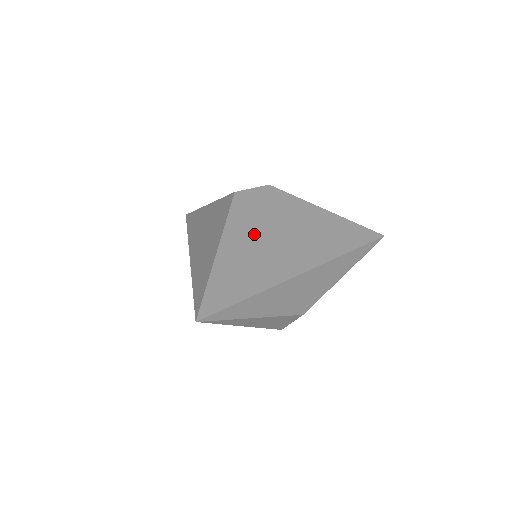
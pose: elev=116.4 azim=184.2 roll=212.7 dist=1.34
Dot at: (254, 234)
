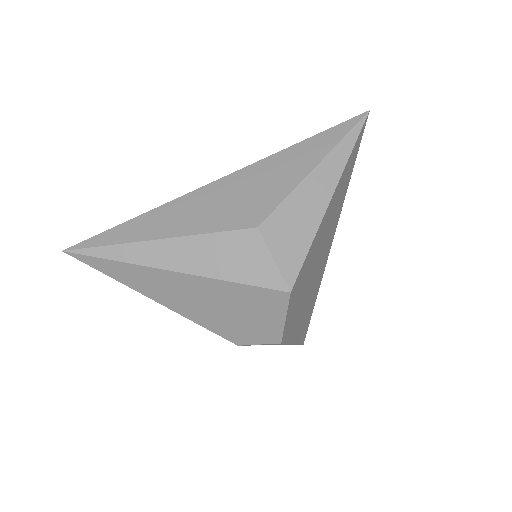
Dot at: occluded
